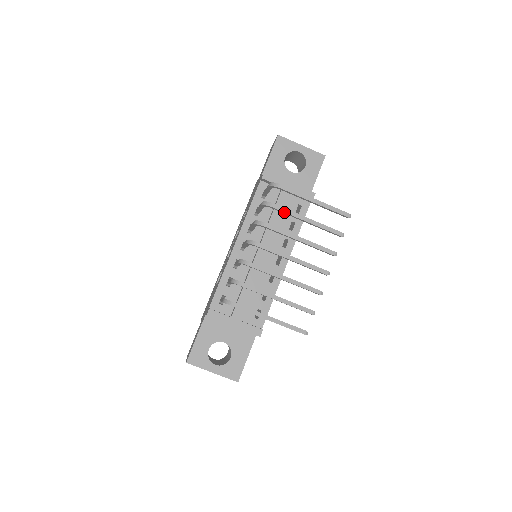
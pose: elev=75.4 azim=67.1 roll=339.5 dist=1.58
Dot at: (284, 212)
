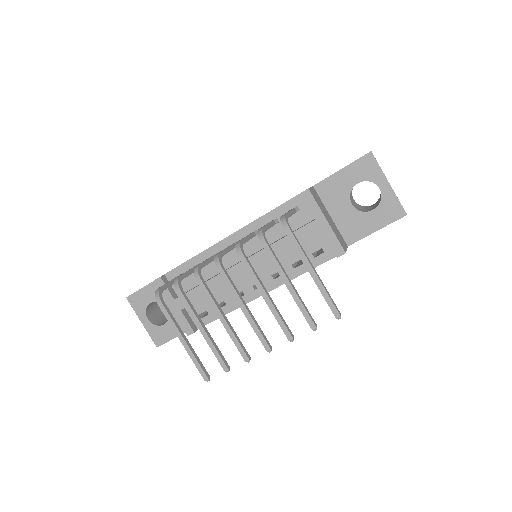
Dot at: (270, 258)
